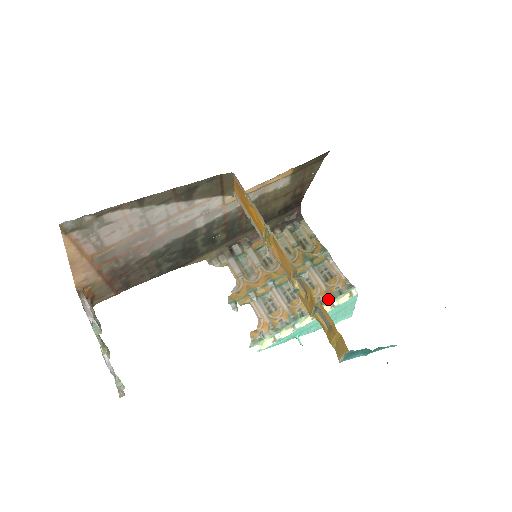
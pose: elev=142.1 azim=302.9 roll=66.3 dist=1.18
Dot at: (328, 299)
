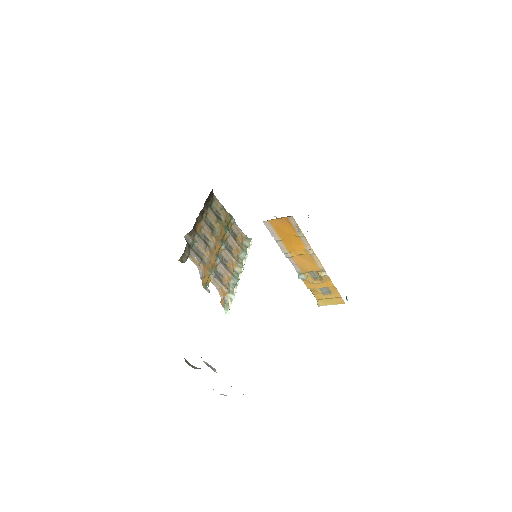
Dot at: (244, 255)
